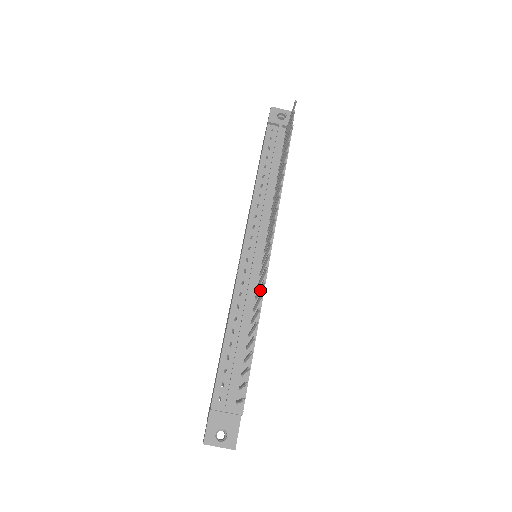
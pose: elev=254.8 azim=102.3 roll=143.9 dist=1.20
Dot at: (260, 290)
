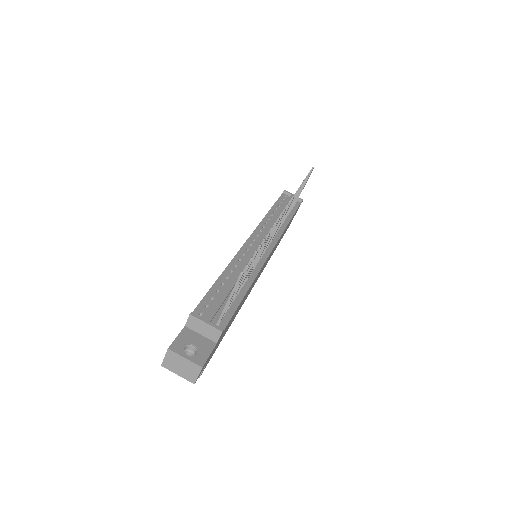
Dot at: occluded
